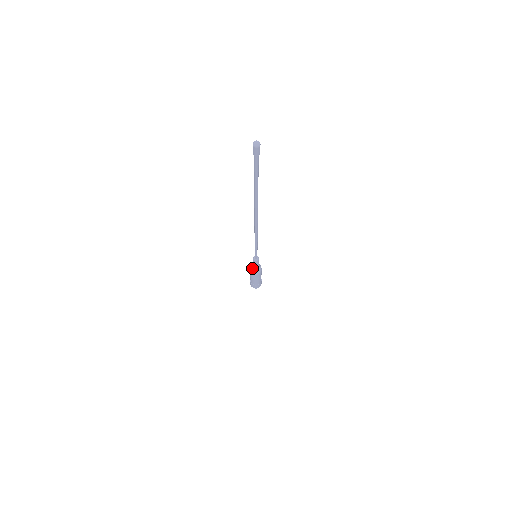
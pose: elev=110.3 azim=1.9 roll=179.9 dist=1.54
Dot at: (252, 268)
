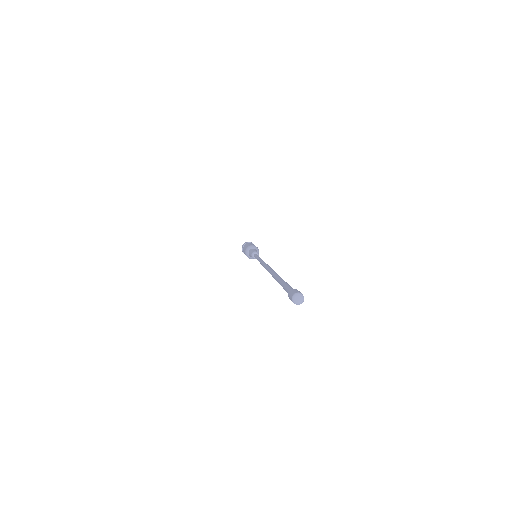
Dot at: (248, 254)
